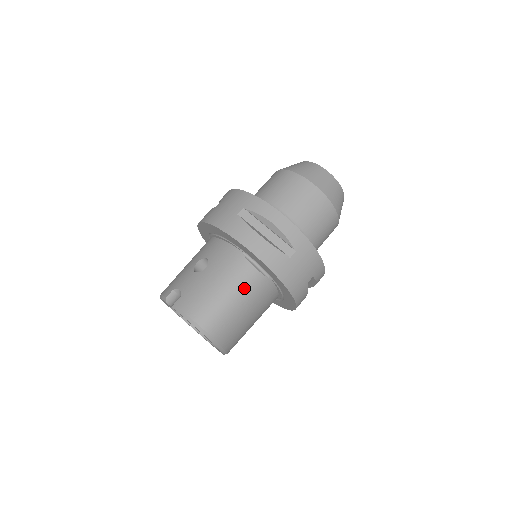
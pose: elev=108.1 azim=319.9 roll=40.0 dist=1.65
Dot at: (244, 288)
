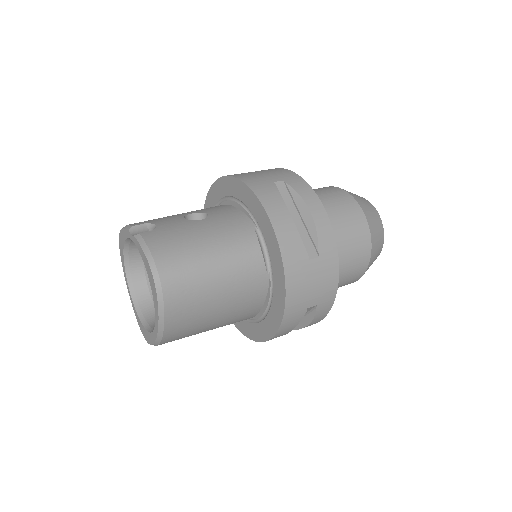
Dot at: (236, 263)
